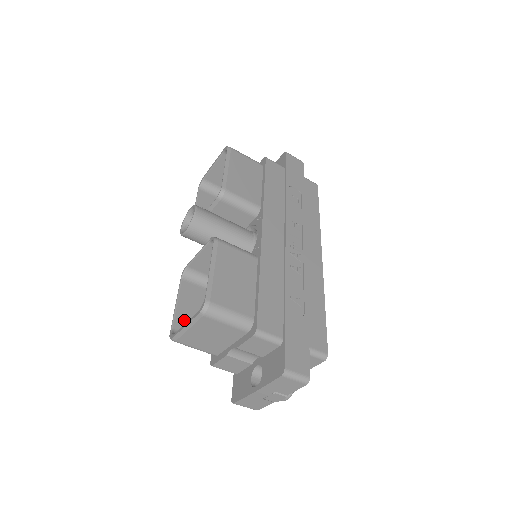
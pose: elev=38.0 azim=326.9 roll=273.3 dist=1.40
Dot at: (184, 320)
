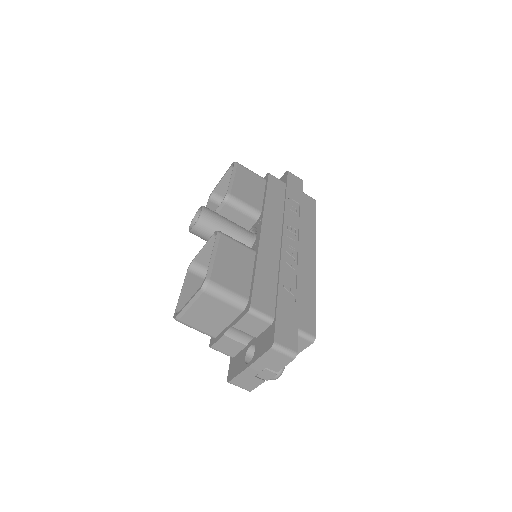
Dot at: occluded
